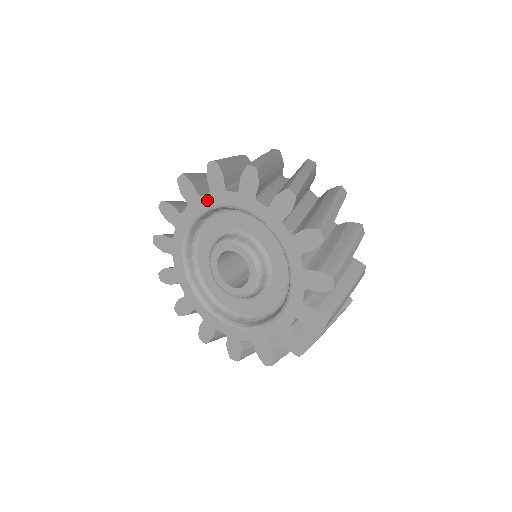
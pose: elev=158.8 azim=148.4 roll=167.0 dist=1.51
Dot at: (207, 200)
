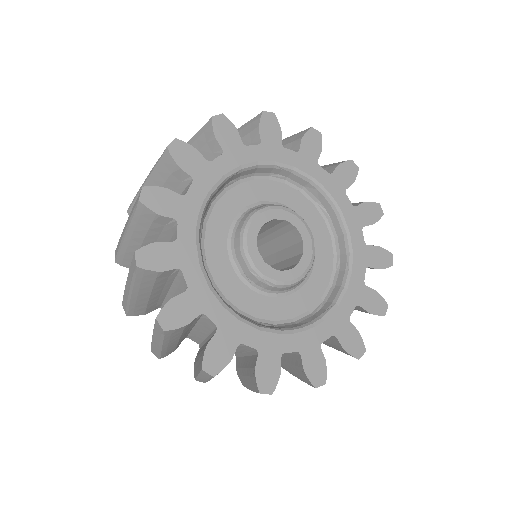
Dot at: (222, 164)
